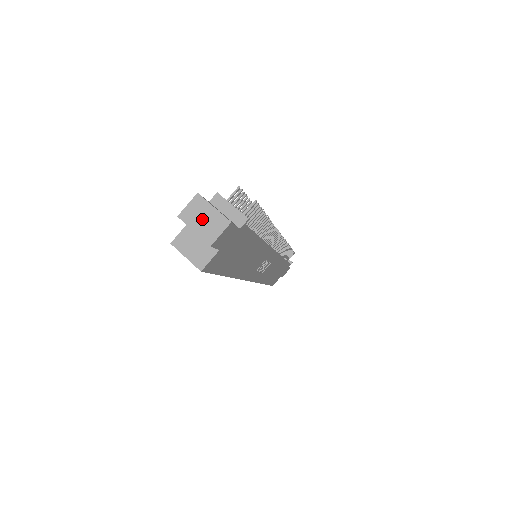
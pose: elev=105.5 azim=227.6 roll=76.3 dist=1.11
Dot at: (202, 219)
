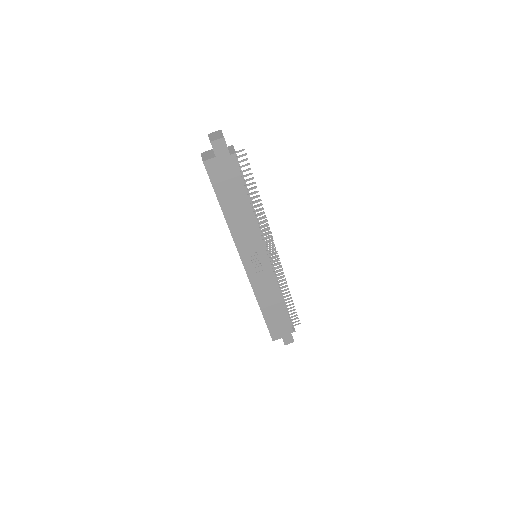
Dot at: (215, 135)
